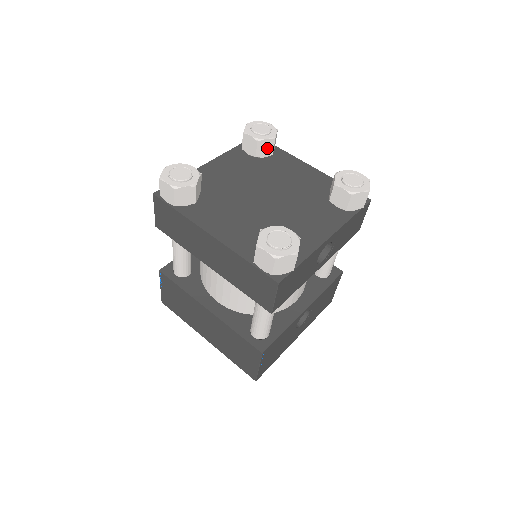
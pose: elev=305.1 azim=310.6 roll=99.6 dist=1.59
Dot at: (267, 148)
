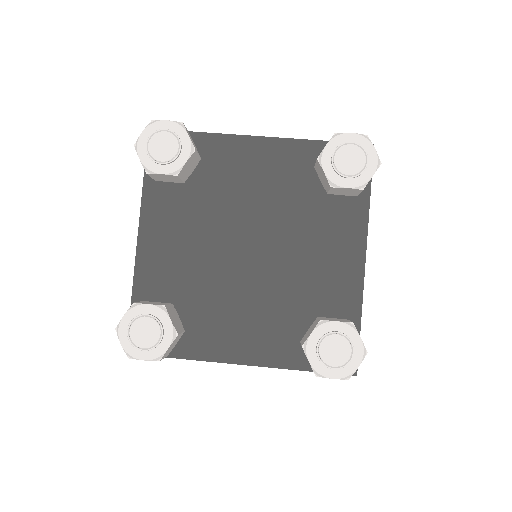
Dot at: (191, 164)
